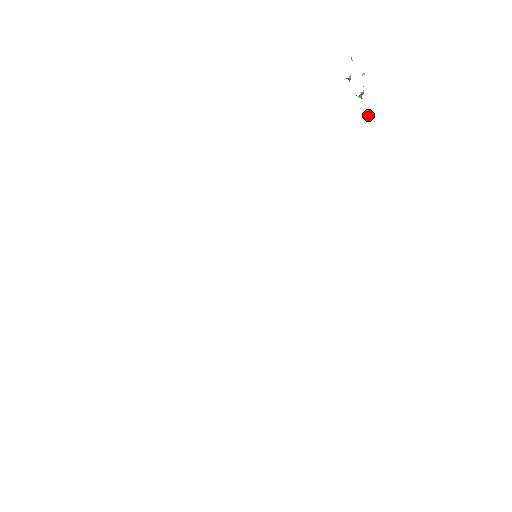
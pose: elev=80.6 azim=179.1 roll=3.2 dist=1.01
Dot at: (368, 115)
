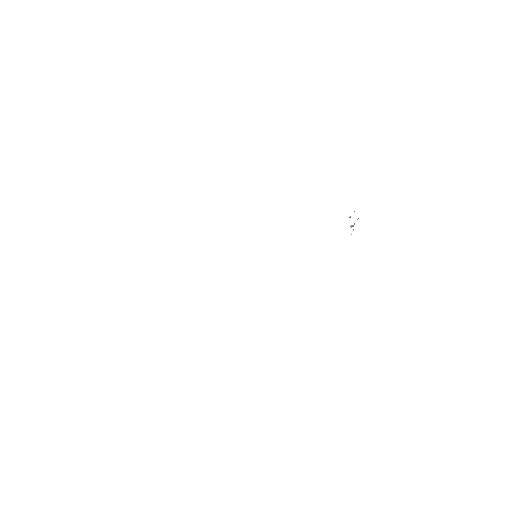
Dot at: (351, 234)
